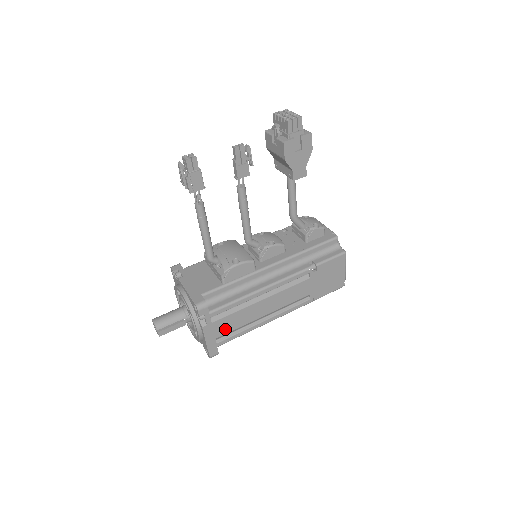
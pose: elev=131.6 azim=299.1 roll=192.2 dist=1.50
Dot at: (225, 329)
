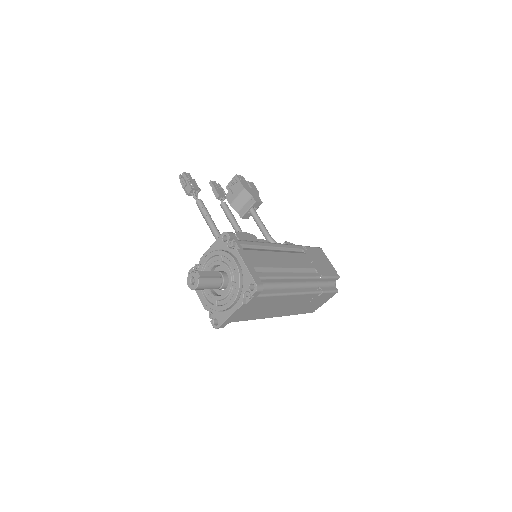
Dot at: (258, 263)
